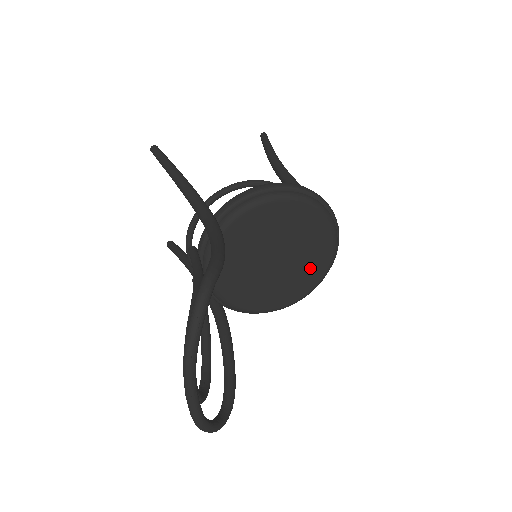
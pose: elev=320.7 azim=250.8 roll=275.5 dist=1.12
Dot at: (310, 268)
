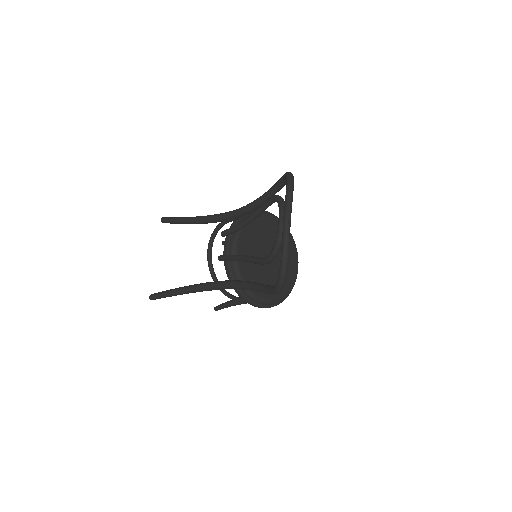
Dot at: occluded
